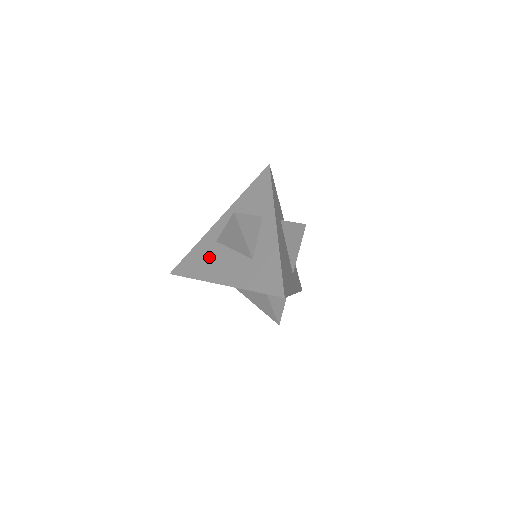
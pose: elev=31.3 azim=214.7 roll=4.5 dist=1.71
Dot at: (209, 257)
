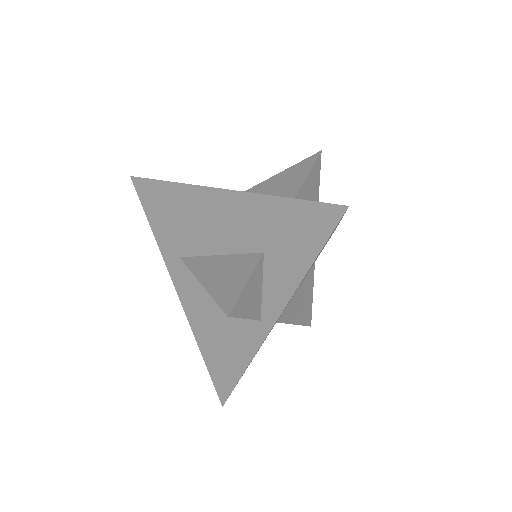
Dot at: occluded
